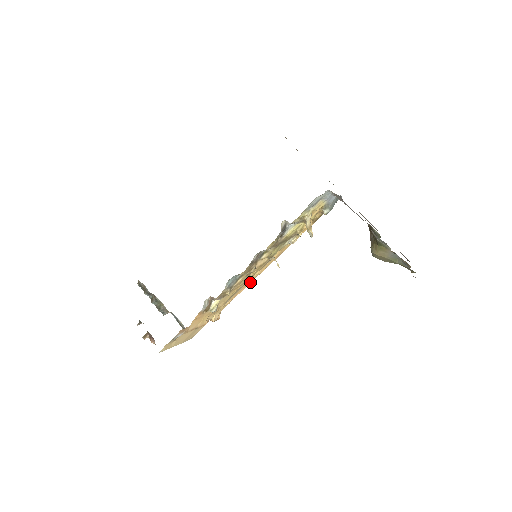
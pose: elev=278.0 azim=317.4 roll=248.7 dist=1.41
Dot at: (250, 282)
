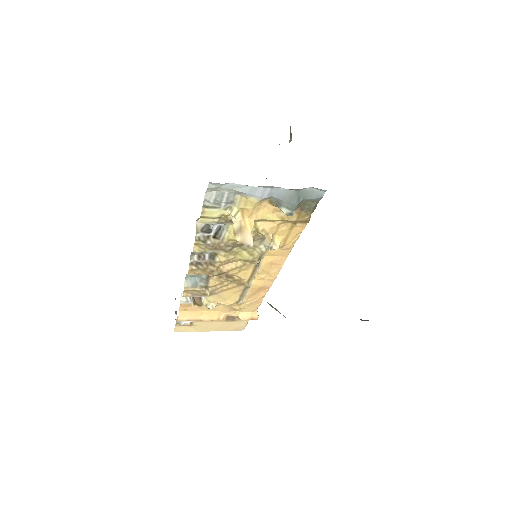
Dot at: (266, 286)
